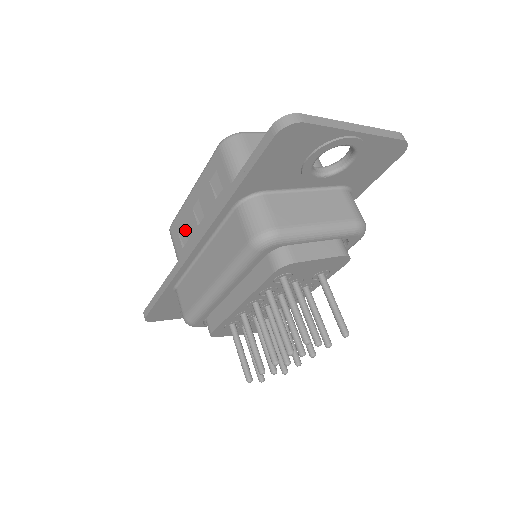
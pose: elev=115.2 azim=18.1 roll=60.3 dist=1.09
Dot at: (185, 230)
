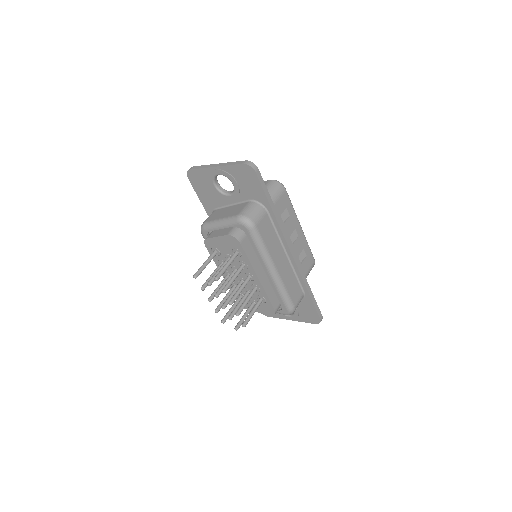
Dot at: occluded
